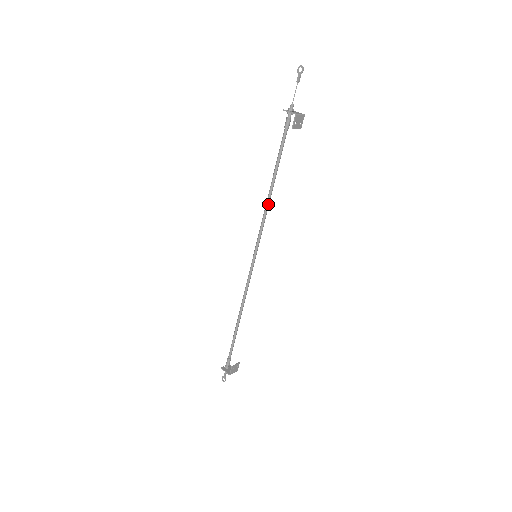
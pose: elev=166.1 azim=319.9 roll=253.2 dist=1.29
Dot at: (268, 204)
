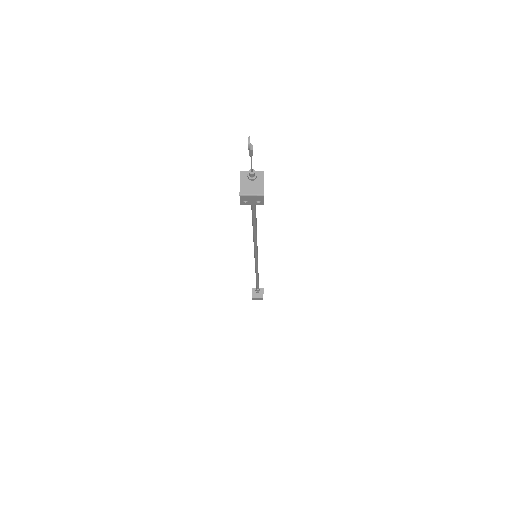
Dot at: (254, 233)
